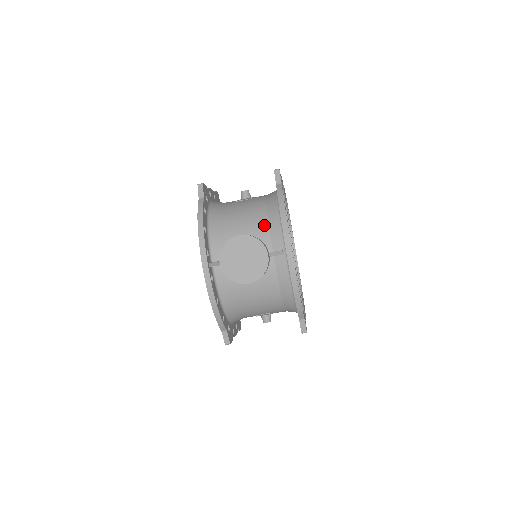
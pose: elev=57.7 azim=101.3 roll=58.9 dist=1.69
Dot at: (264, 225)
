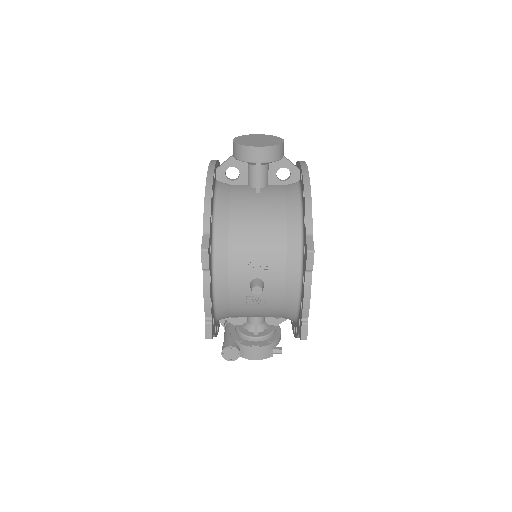
Dot at: occluded
